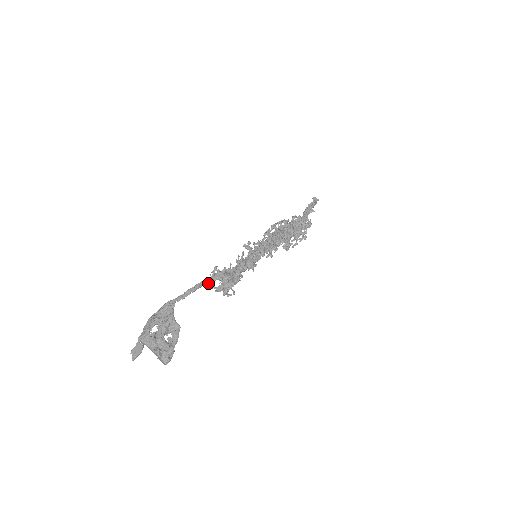
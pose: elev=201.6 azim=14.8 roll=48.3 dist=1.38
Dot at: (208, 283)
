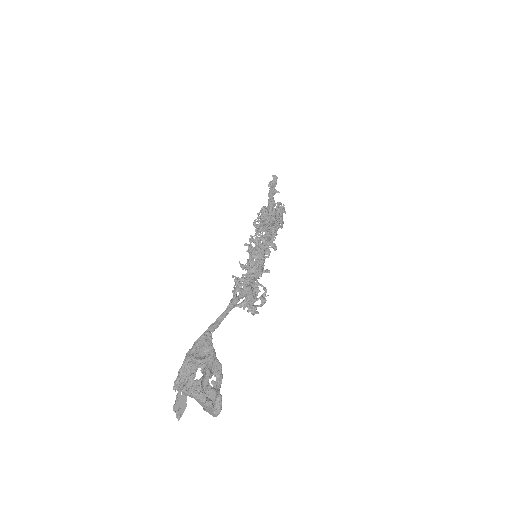
Dot at: occluded
